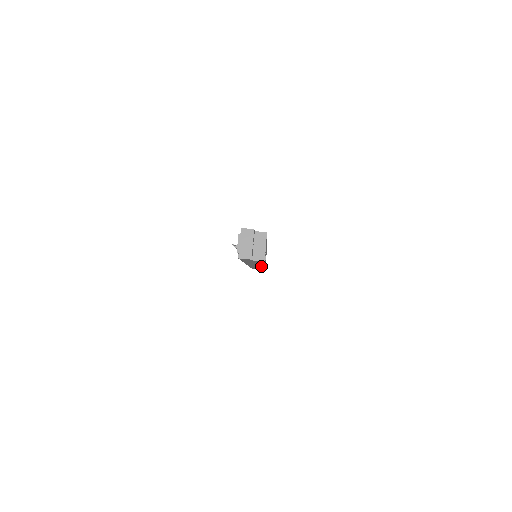
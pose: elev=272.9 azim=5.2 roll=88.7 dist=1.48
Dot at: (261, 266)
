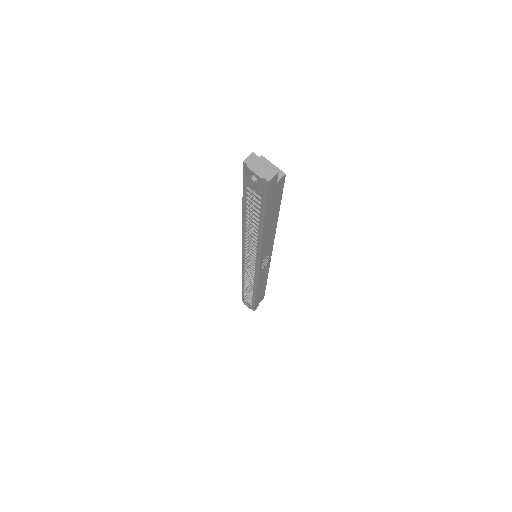
Dot at: (269, 255)
